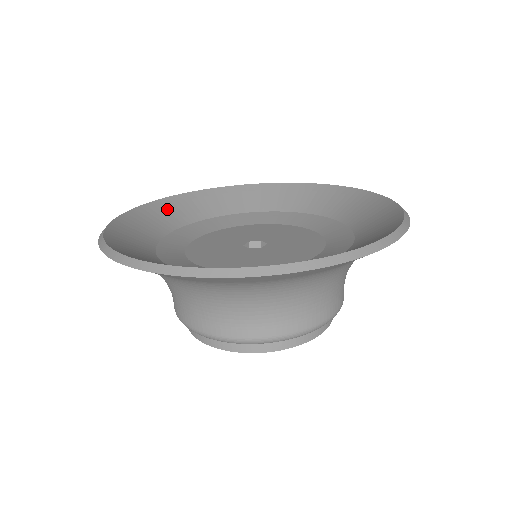
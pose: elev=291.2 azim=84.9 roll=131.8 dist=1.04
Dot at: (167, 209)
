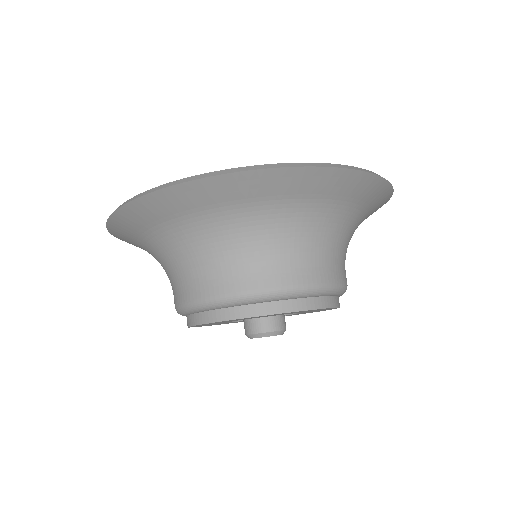
Dot at: occluded
